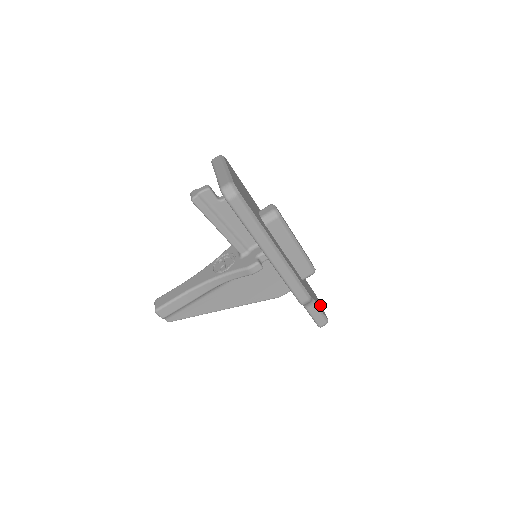
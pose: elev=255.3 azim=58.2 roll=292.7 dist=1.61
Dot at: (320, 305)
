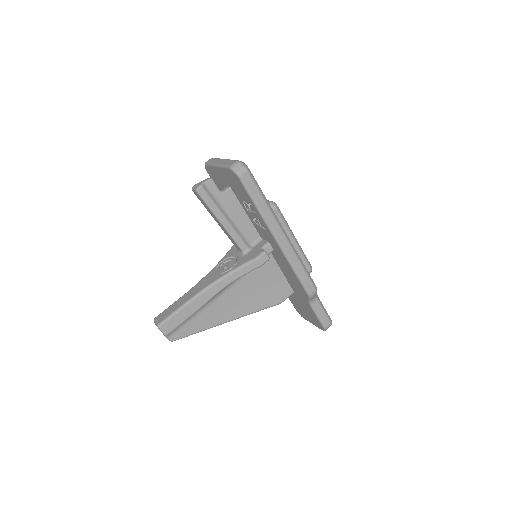
Dot at: occluded
